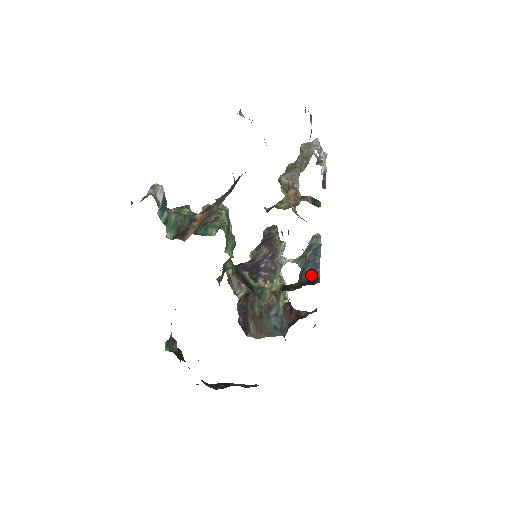
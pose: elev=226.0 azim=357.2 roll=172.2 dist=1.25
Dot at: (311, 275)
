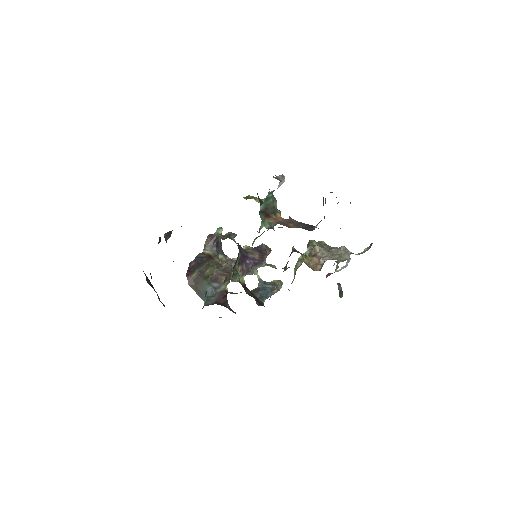
Dot at: (259, 297)
